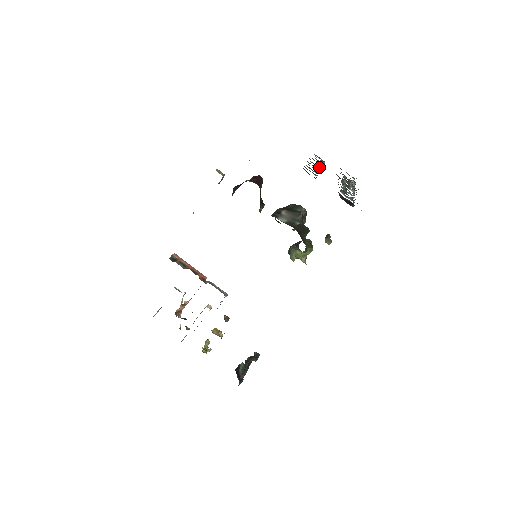
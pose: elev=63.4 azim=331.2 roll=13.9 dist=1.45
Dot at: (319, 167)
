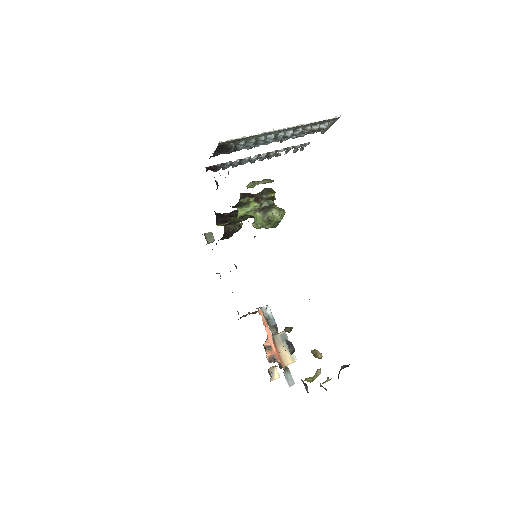
Dot at: (262, 155)
